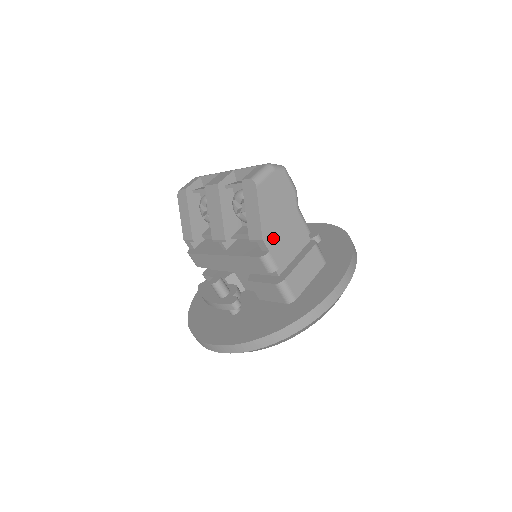
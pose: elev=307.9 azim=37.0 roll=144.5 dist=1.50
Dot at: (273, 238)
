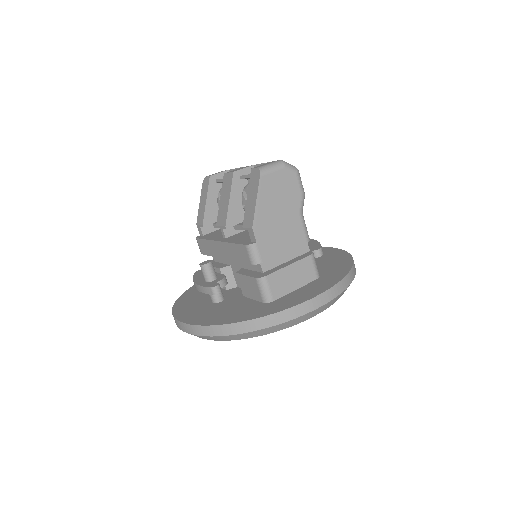
Dot at: (264, 231)
